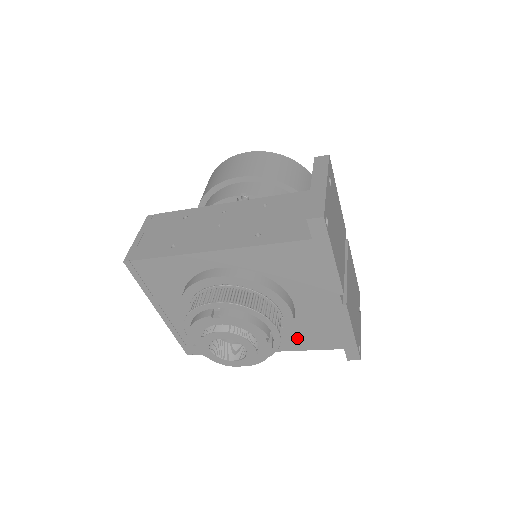
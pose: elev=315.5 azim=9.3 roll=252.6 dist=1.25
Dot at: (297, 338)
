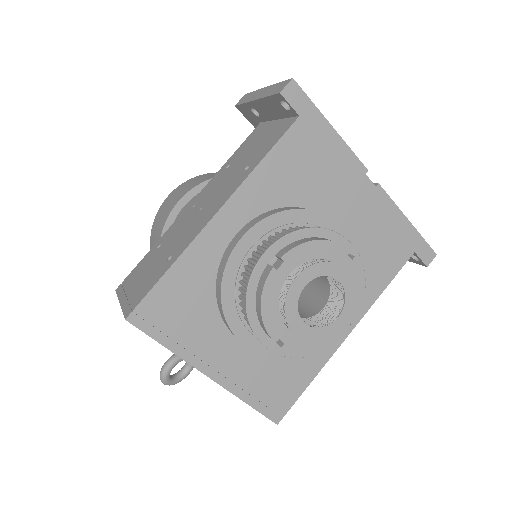
Dot at: (367, 277)
